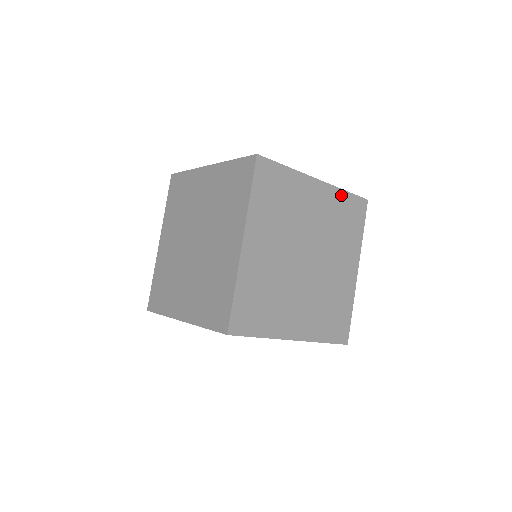
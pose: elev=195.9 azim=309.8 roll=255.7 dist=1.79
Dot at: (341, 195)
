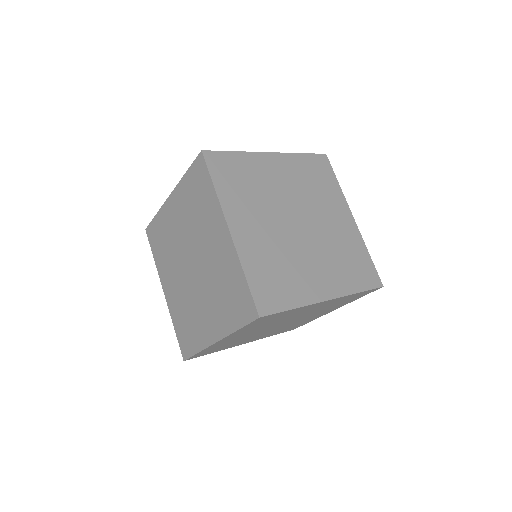
Dot at: (299, 158)
